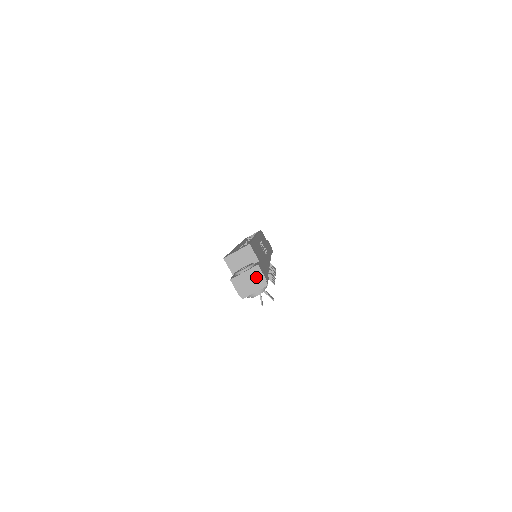
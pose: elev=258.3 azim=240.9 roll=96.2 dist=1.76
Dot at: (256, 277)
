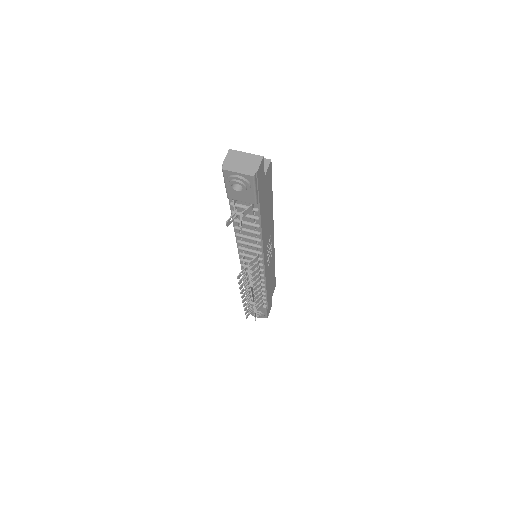
Dot at: (252, 163)
